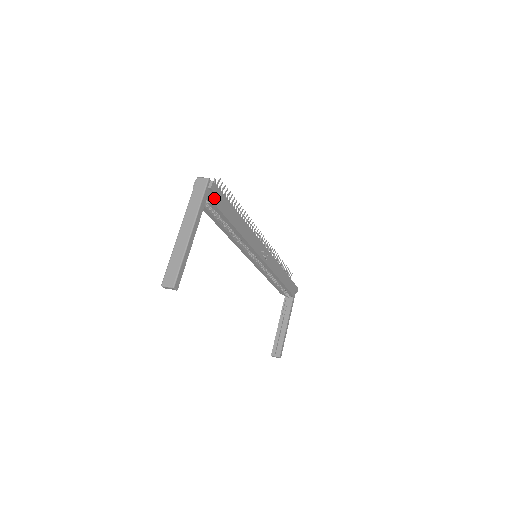
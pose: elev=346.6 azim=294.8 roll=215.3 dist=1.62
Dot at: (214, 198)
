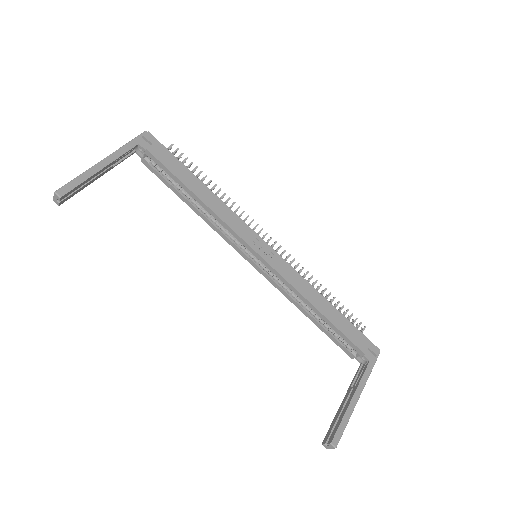
Dot at: (149, 147)
